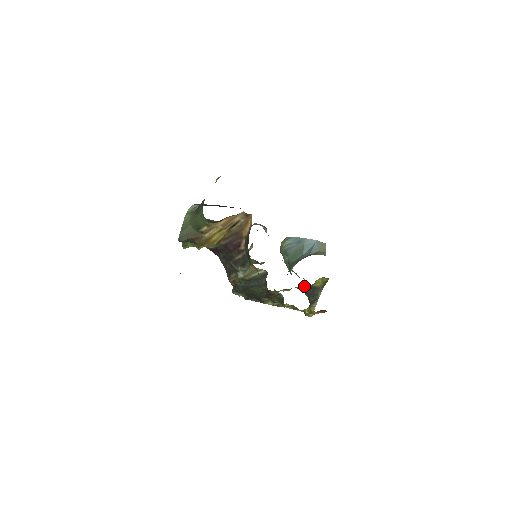
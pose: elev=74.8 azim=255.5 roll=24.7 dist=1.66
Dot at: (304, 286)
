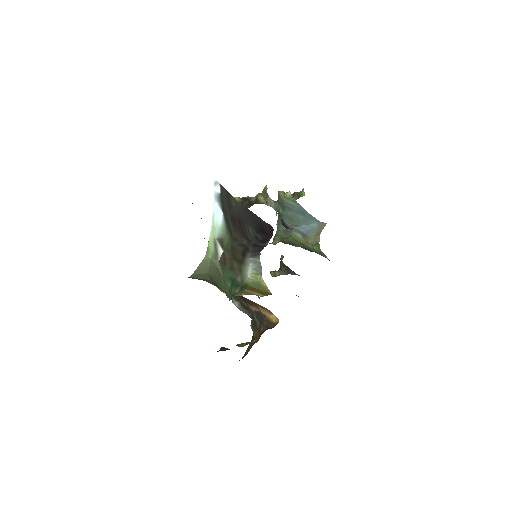
Dot at: occluded
